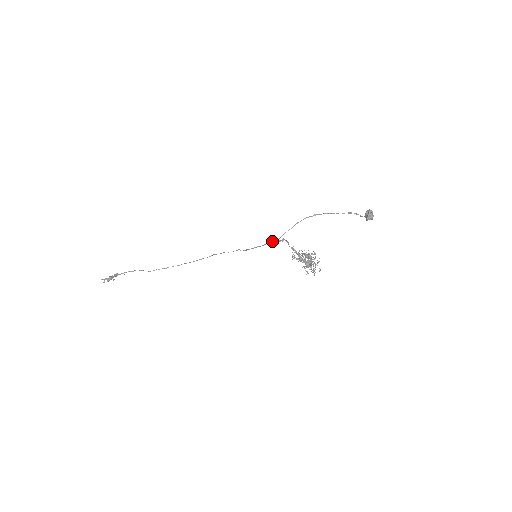
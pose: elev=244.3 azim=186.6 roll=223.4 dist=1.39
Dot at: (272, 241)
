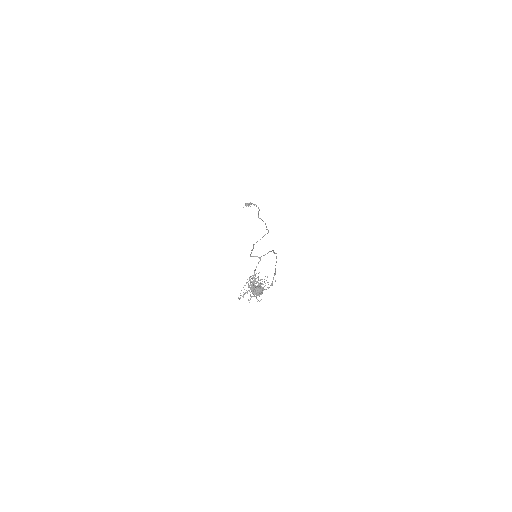
Dot at: (250, 256)
